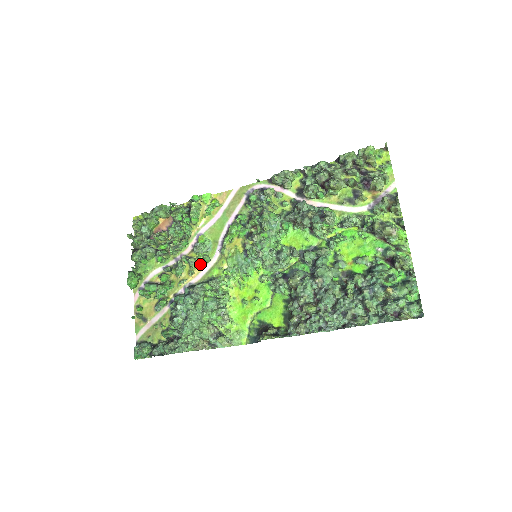
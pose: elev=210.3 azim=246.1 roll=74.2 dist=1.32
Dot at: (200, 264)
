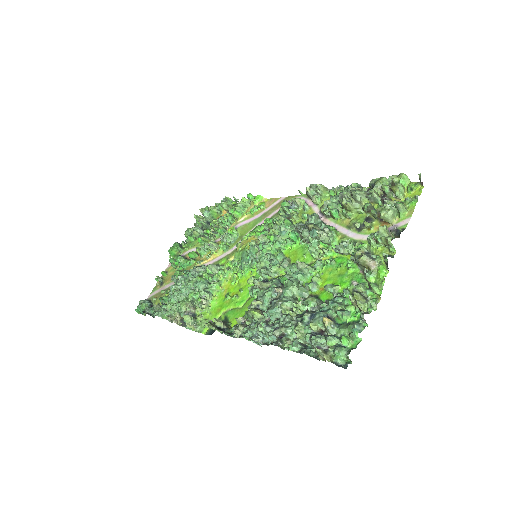
Dot at: (218, 251)
